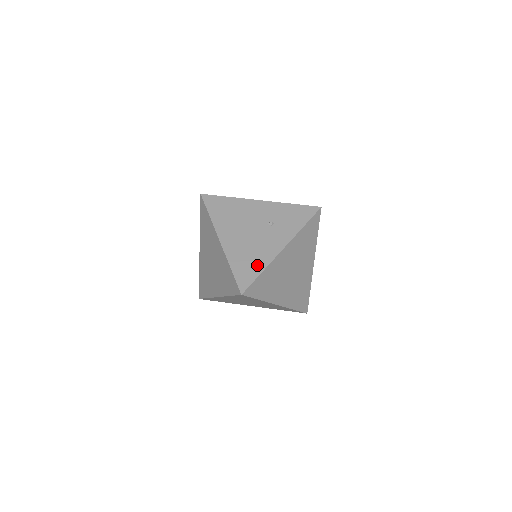
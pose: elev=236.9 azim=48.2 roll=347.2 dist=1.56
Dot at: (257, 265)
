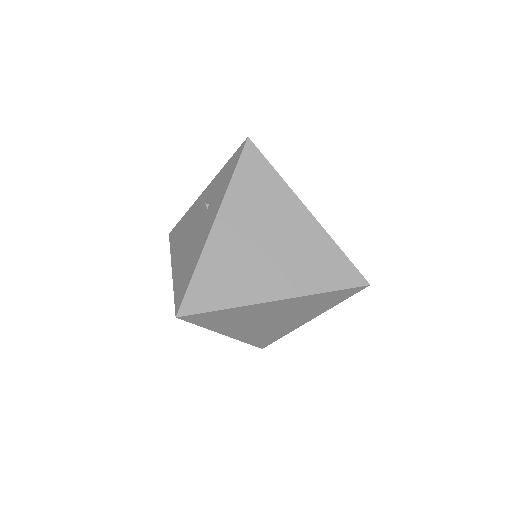
Dot at: (191, 267)
